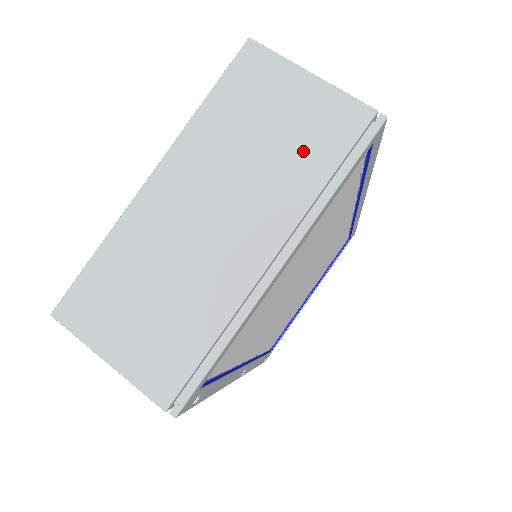
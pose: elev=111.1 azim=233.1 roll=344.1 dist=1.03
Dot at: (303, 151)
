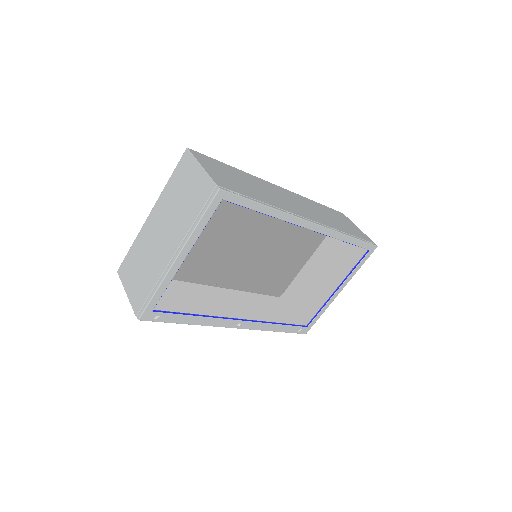
Dot at: (191, 205)
